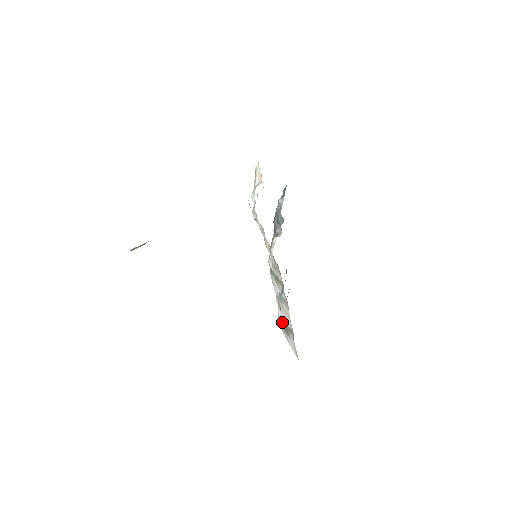
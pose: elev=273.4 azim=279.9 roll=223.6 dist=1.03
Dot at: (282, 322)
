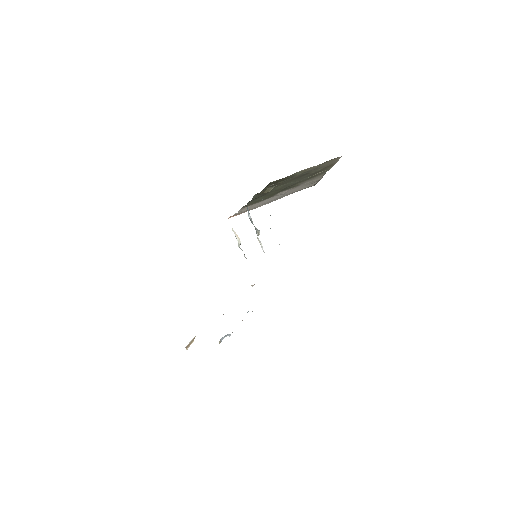
Dot at: occluded
